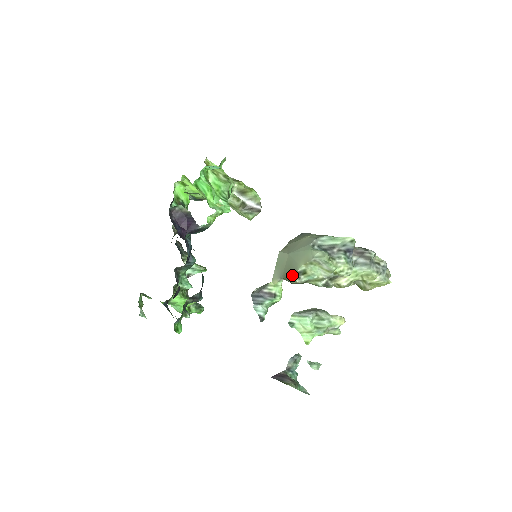
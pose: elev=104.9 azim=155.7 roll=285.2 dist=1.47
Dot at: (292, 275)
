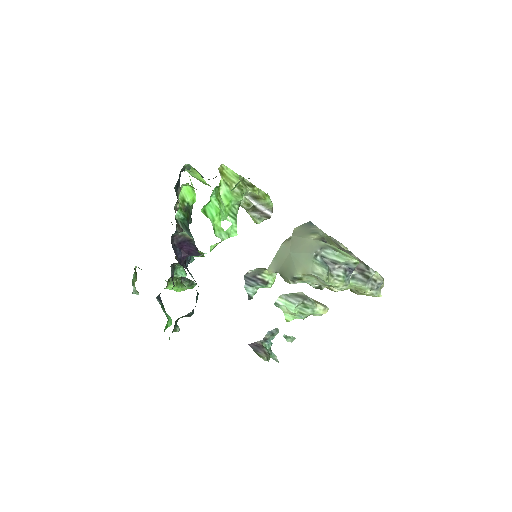
Dot at: (288, 277)
